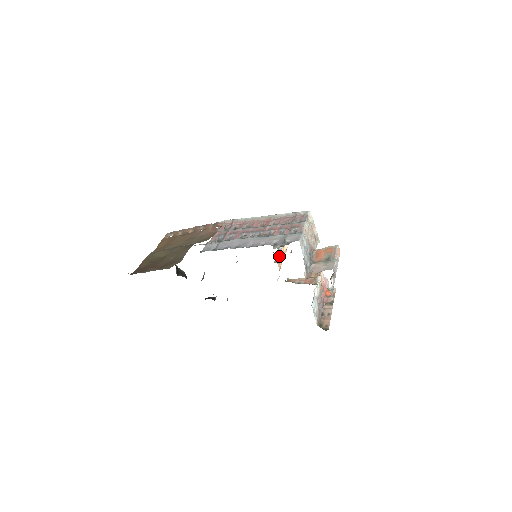
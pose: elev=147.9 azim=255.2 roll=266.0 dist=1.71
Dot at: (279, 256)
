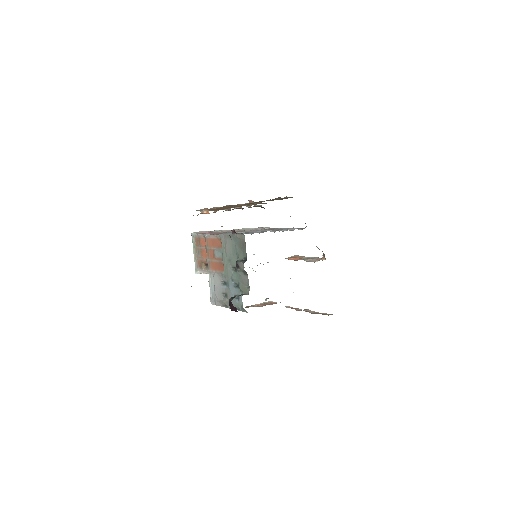
Dot at: occluded
